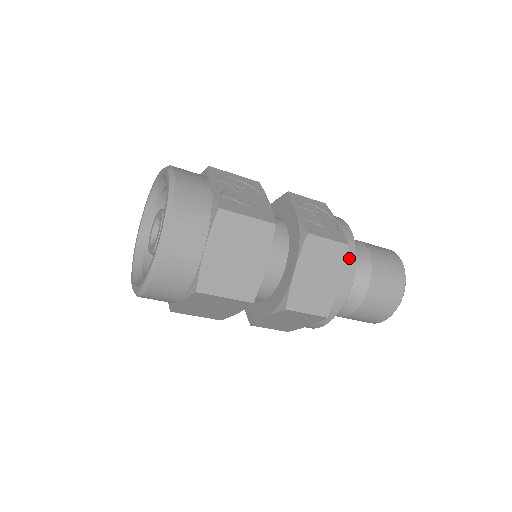
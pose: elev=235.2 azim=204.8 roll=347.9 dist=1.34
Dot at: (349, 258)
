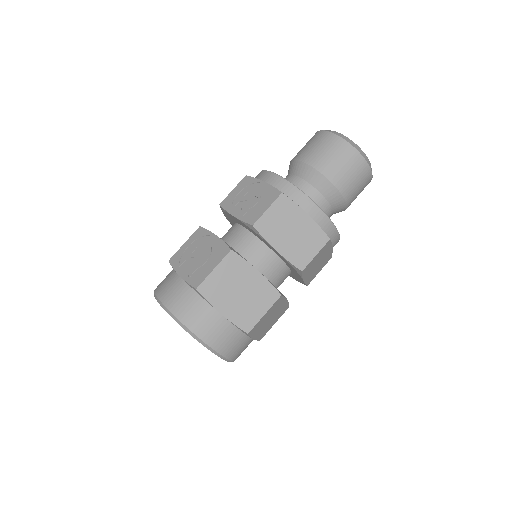
Dot at: (294, 195)
